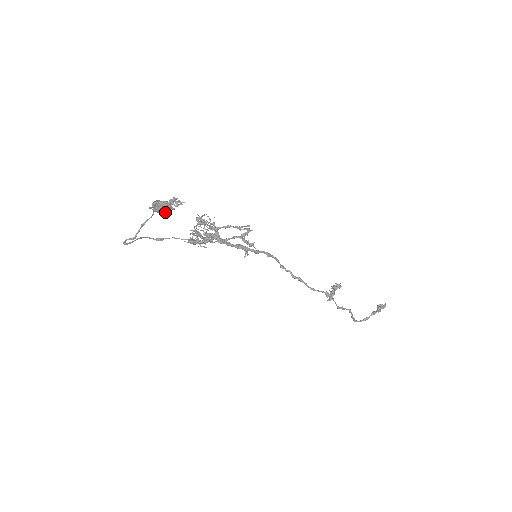
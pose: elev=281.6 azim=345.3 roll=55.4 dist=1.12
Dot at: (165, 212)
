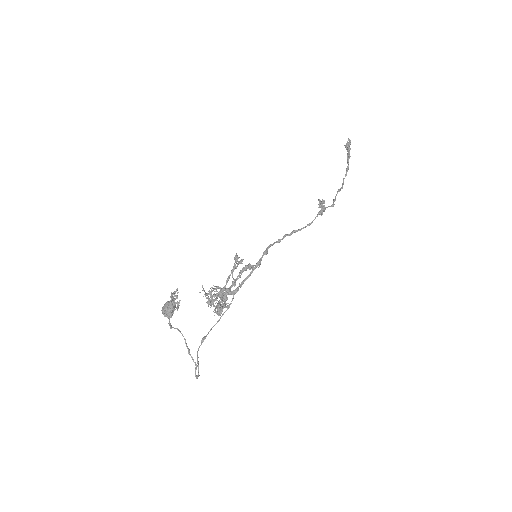
Dot at: occluded
